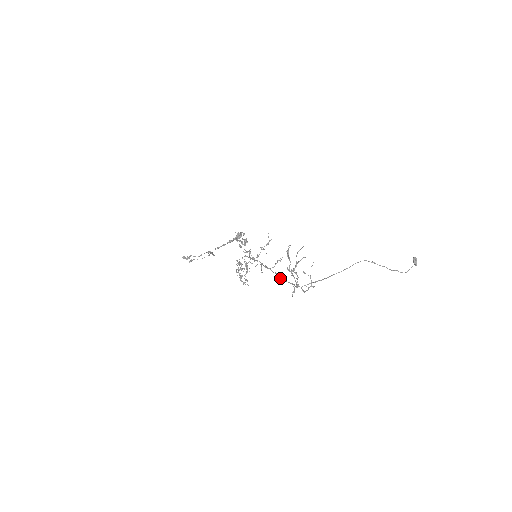
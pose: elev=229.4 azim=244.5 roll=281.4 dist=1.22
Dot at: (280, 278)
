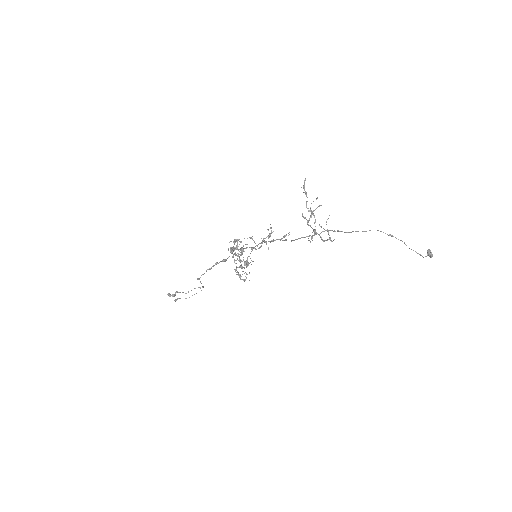
Dot at: (292, 240)
